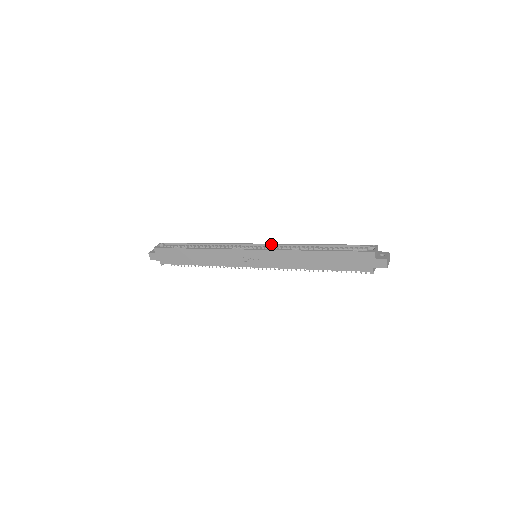
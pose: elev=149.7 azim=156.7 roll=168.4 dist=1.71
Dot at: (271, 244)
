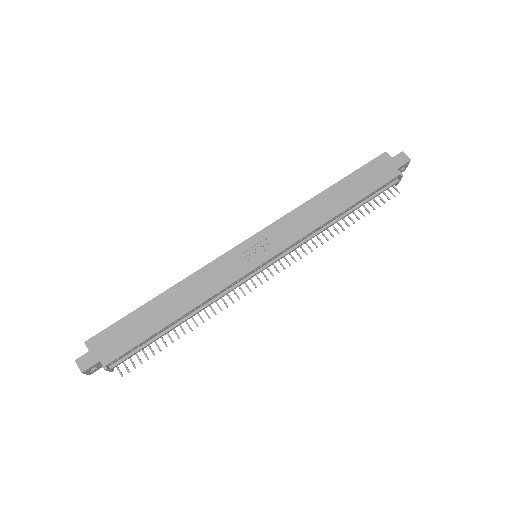
Dot at: occluded
